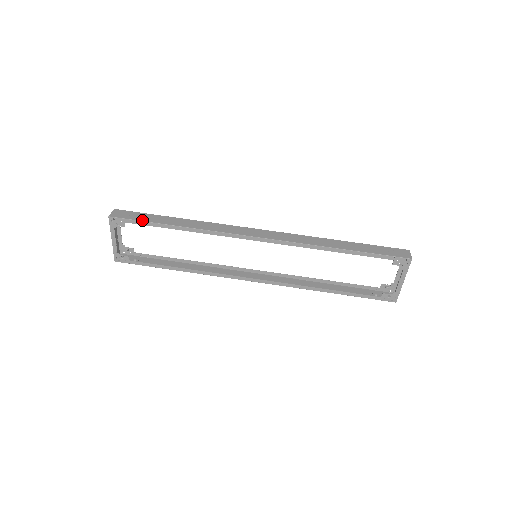
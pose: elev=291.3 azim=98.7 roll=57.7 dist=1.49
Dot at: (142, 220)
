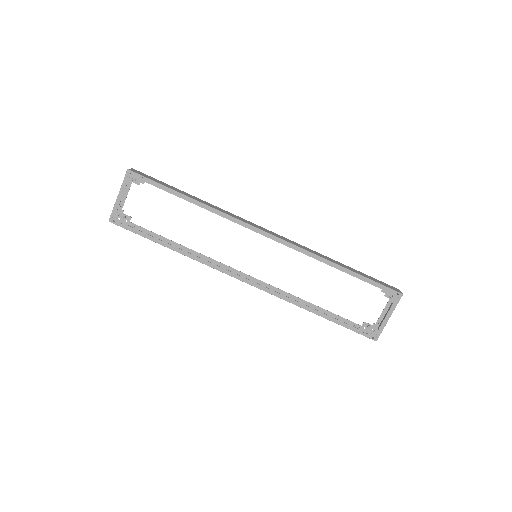
Dot at: (160, 183)
